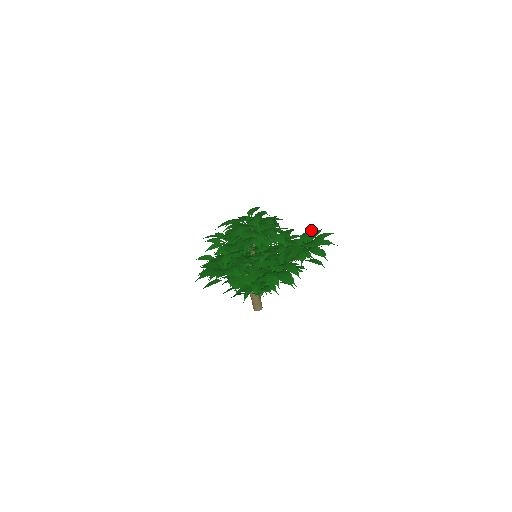
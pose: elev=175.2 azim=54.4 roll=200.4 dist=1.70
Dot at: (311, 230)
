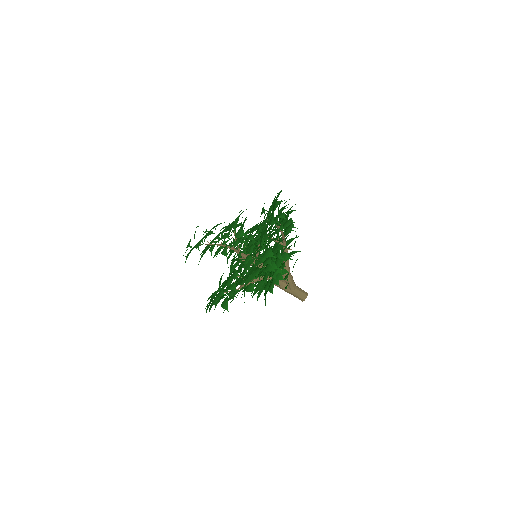
Dot at: occluded
